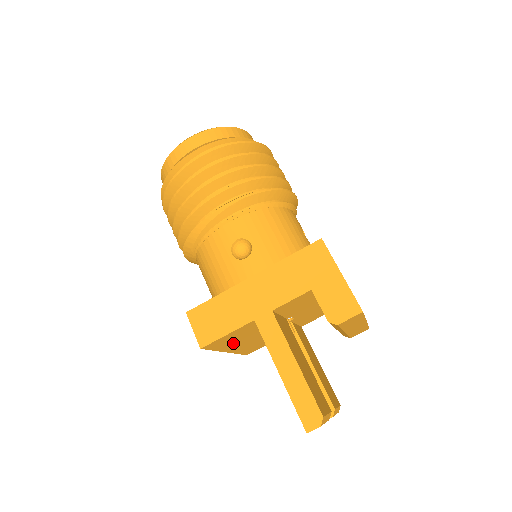
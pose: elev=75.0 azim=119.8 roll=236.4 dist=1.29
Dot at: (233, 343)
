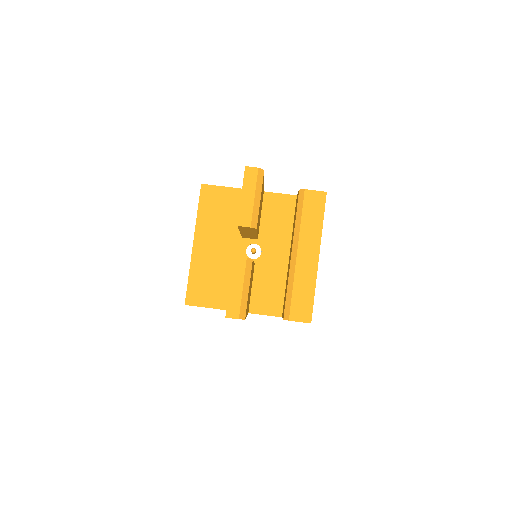
Dot at: (210, 224)
